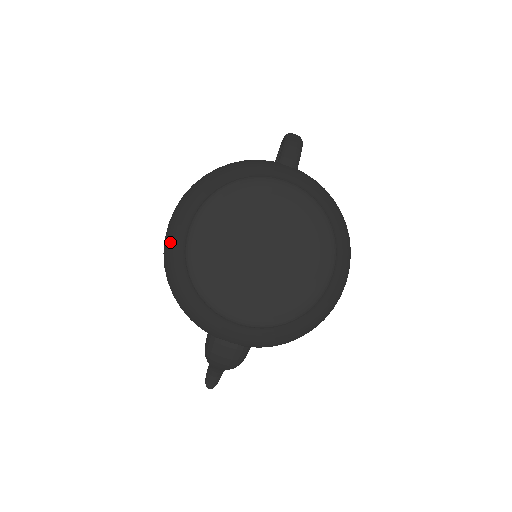
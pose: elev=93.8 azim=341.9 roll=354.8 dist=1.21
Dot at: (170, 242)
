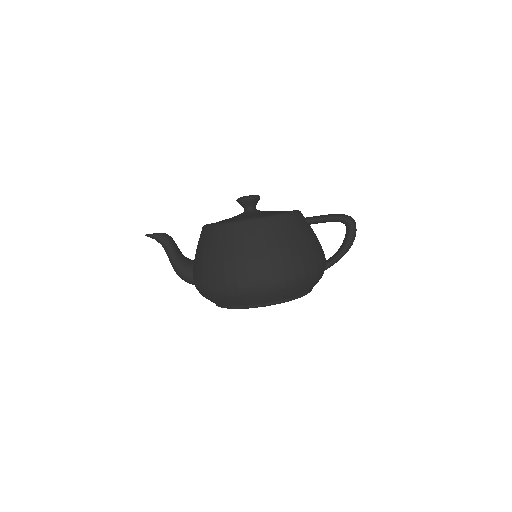
Dot at: (239, 298)
